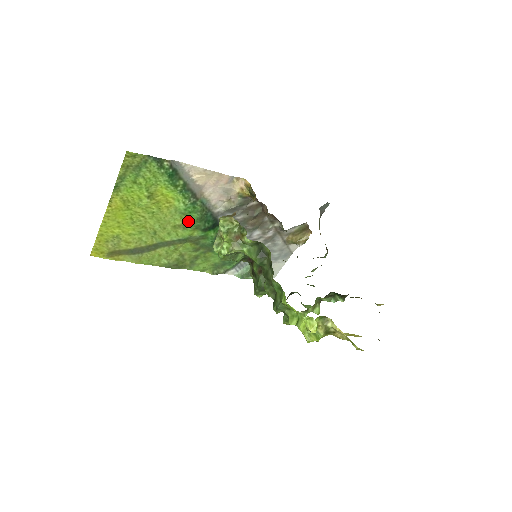
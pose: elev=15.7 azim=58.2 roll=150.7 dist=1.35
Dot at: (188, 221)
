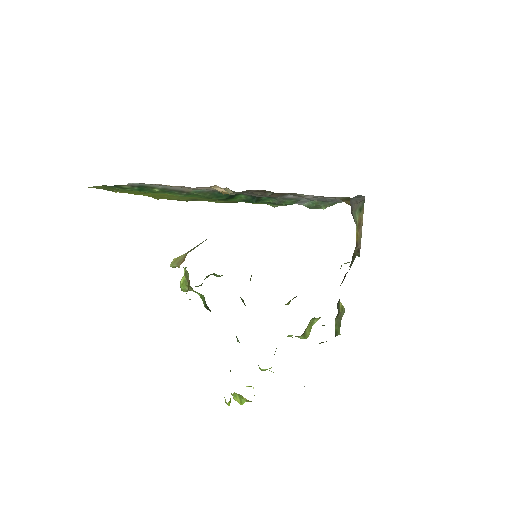
Dot at: (199, 197)
